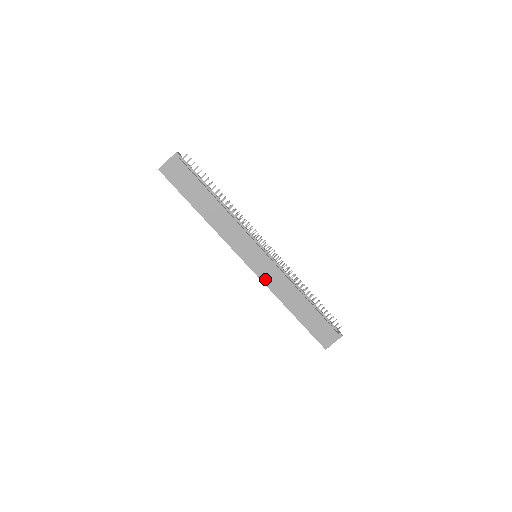
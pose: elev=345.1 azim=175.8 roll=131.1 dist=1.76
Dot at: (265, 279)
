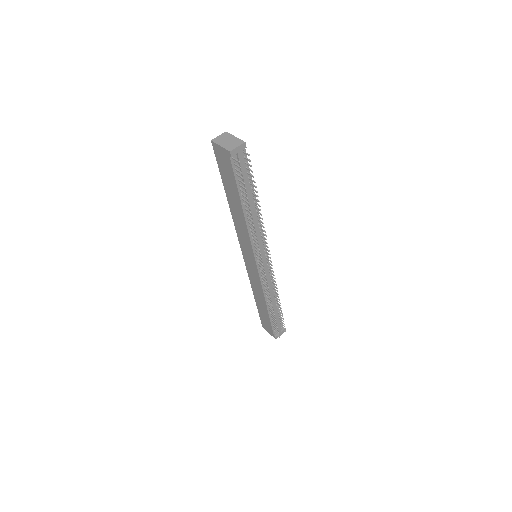
Dot at: (249, 271)
